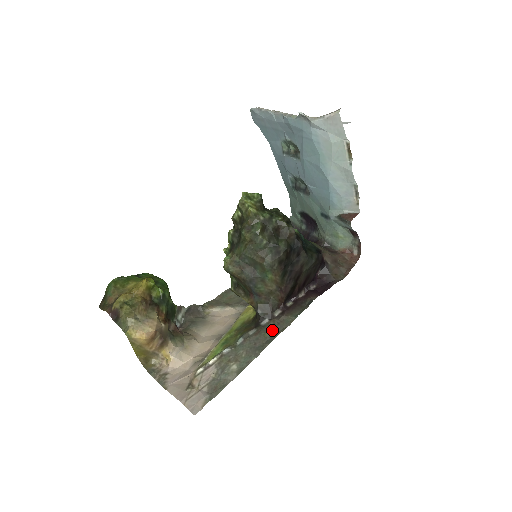
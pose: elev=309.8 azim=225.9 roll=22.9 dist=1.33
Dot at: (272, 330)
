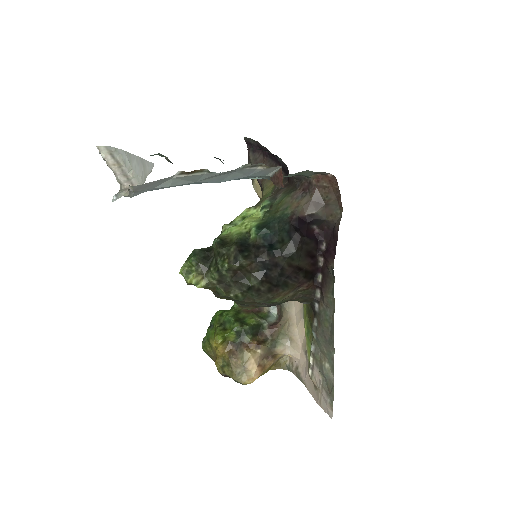
Dot at: (326, 318)
